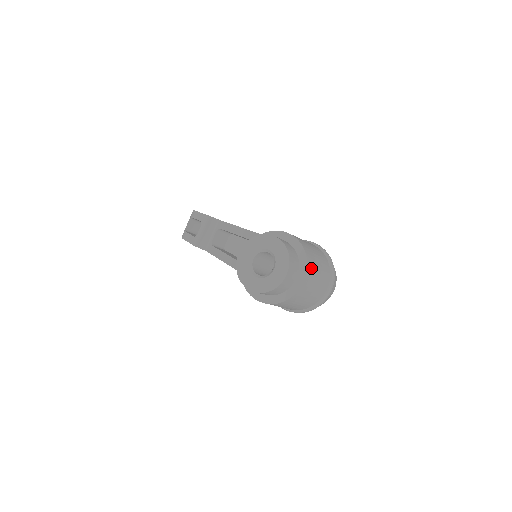
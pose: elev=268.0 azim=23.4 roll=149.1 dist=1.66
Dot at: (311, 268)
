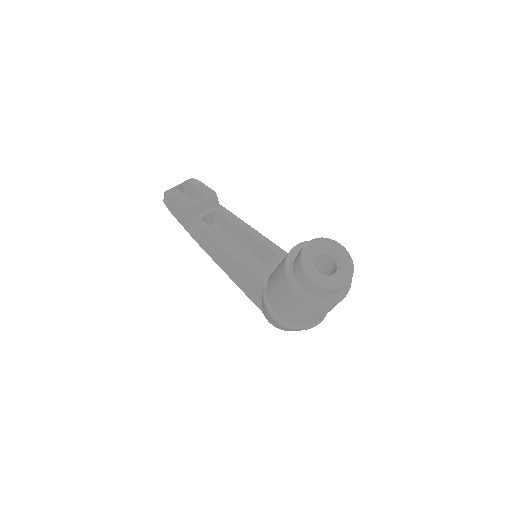
Dot at: occluded
